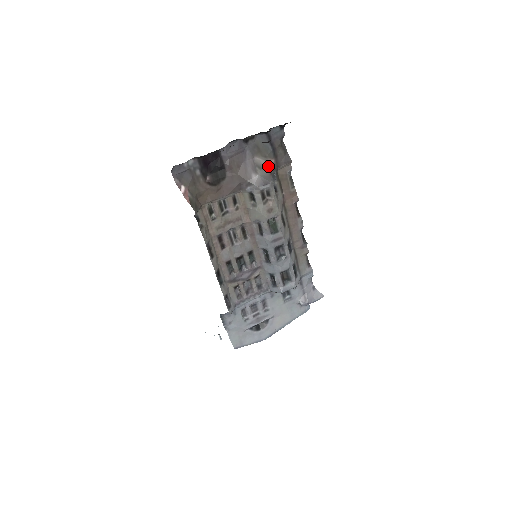
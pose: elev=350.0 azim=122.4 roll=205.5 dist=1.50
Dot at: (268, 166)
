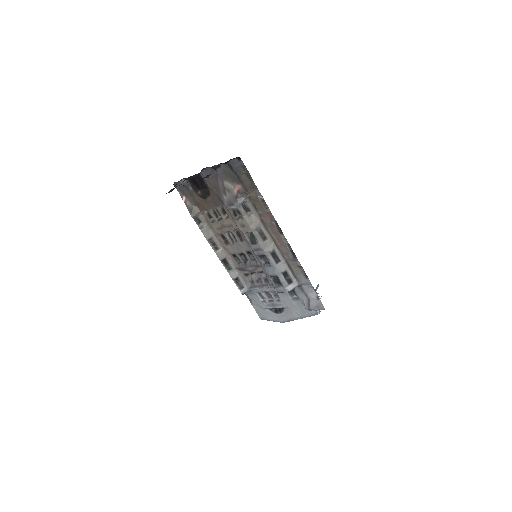
Dot at: (235, 190)
